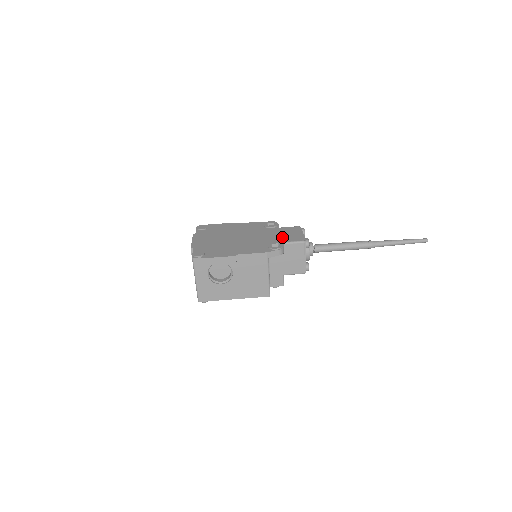
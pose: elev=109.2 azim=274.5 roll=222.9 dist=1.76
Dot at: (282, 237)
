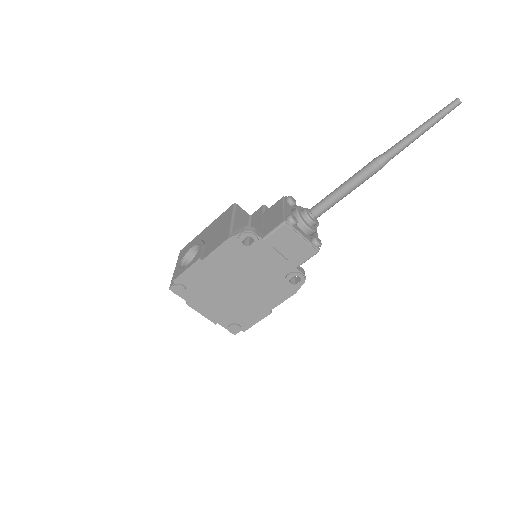
Dot at: (287, 260)
